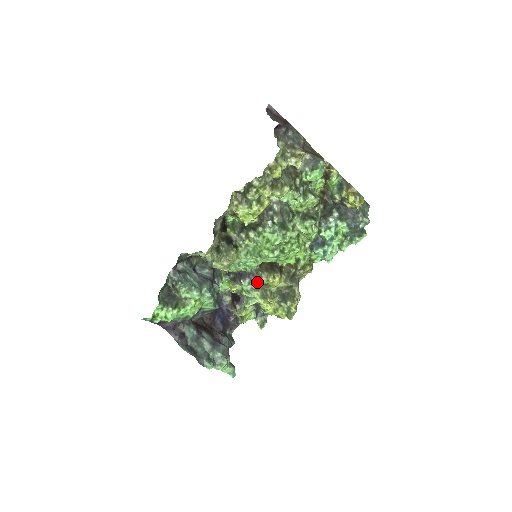
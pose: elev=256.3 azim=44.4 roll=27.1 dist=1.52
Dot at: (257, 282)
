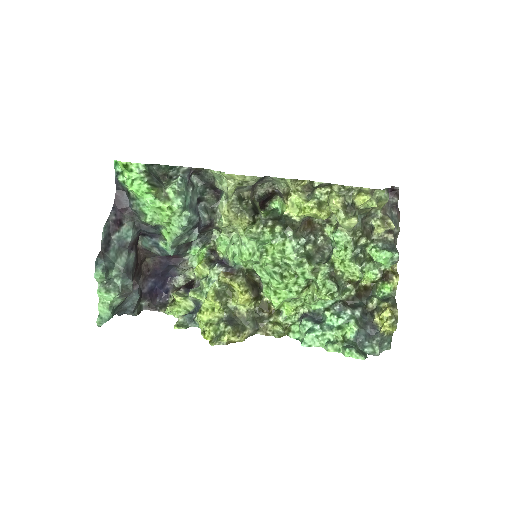
Dot at: (229, 276)
